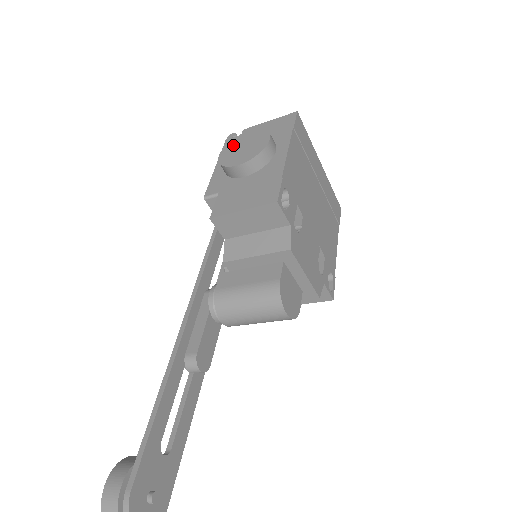
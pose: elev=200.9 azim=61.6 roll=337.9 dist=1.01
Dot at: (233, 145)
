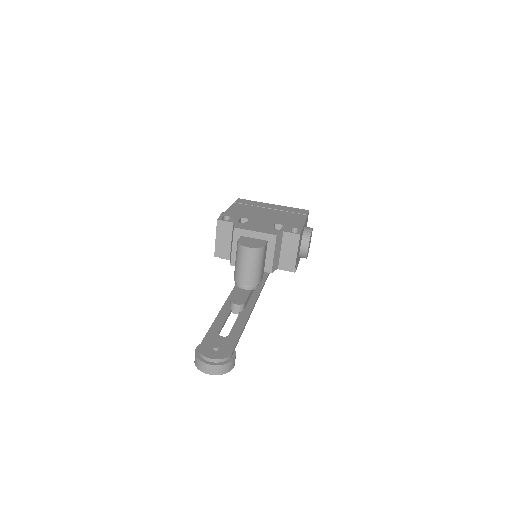
Dot at: occluded
